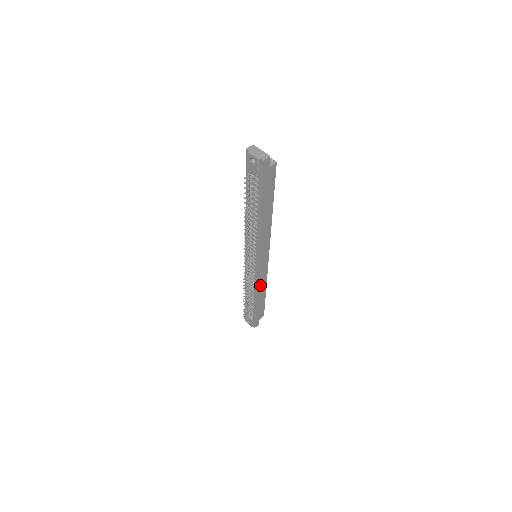
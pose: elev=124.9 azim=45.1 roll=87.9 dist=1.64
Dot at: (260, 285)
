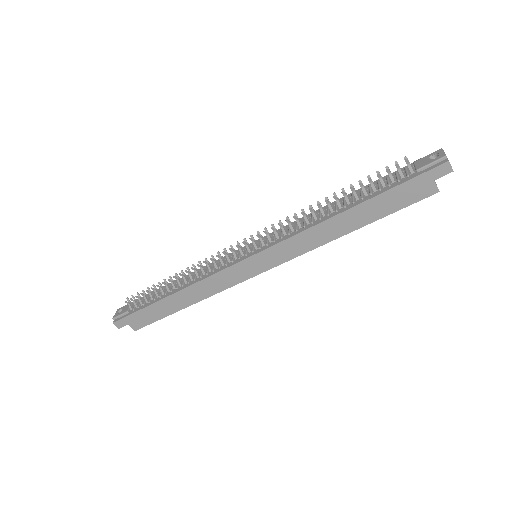
Dot at: (205, 286)
